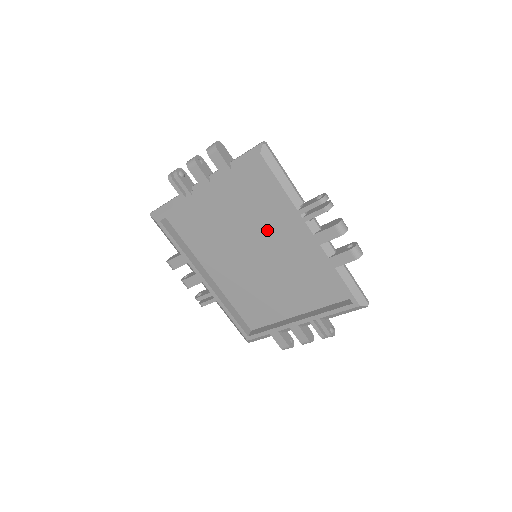
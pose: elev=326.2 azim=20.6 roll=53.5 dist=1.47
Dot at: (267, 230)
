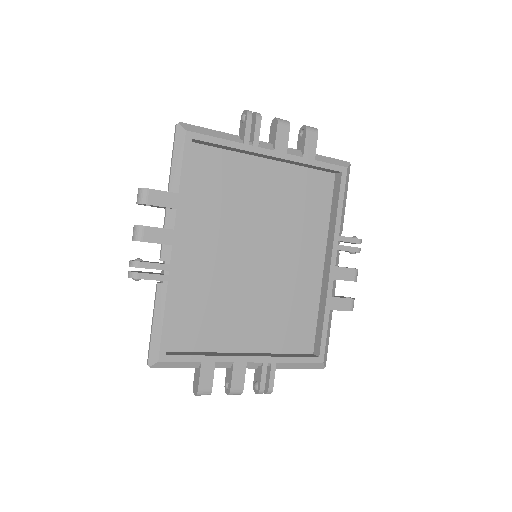
Dot at: (288, 237)
